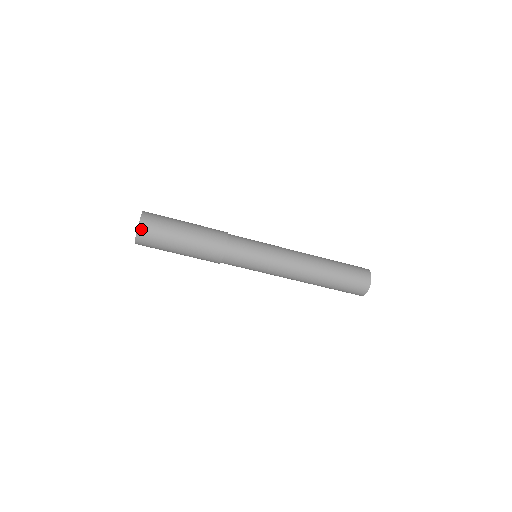
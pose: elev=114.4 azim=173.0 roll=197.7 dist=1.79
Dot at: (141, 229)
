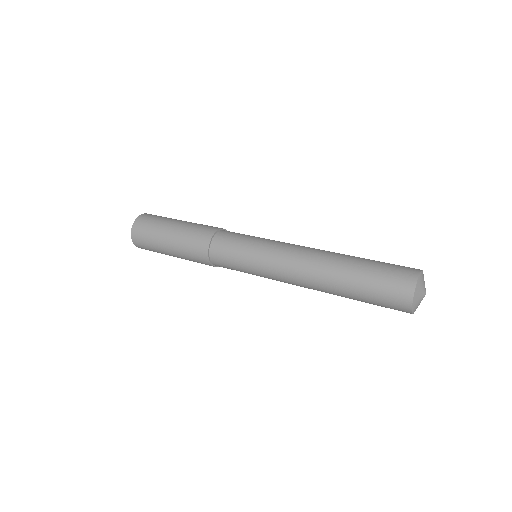
Dot at: (133, 235)
